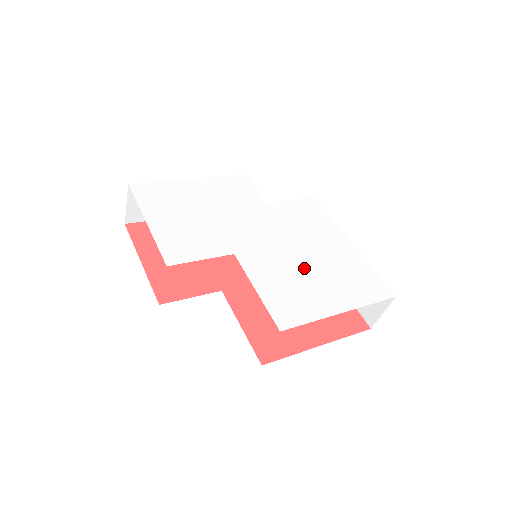
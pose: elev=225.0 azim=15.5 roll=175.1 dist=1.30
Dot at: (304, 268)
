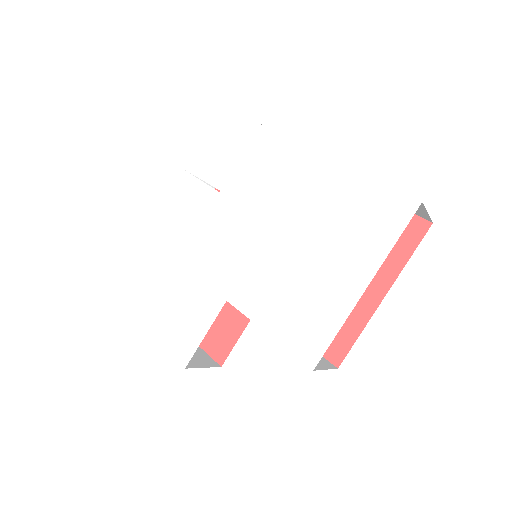
Dot at: (297, 257)
